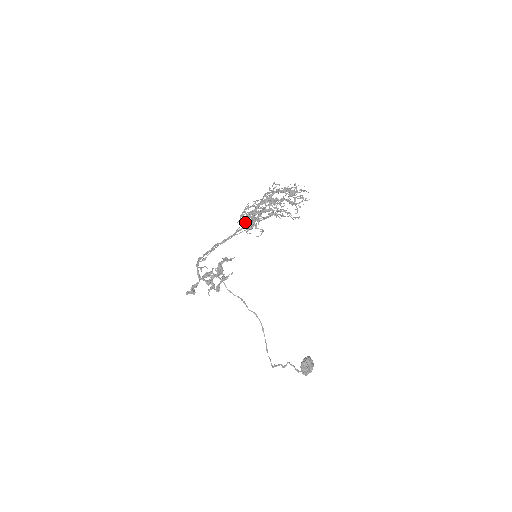
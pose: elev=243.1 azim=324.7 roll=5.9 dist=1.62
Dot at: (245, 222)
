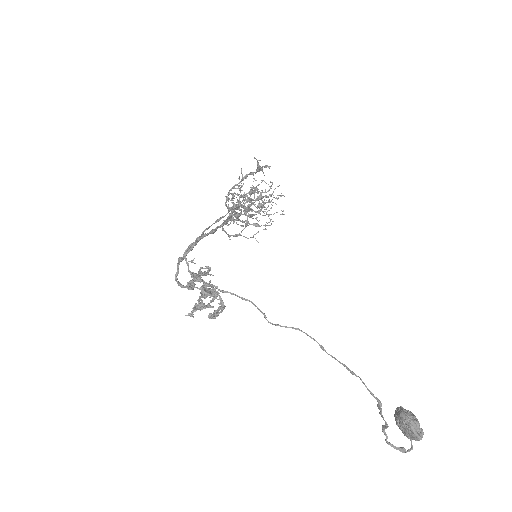
Dot at: (234, 205)
